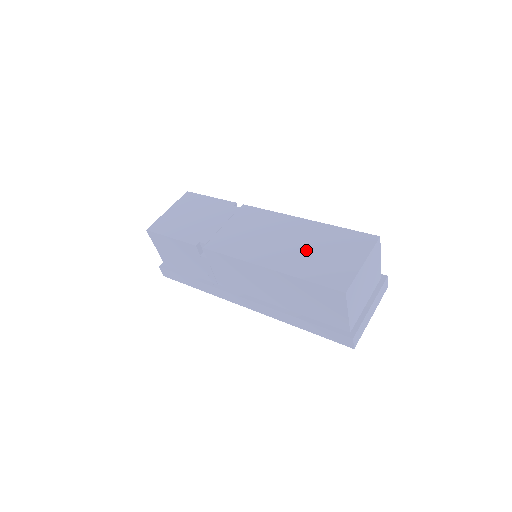
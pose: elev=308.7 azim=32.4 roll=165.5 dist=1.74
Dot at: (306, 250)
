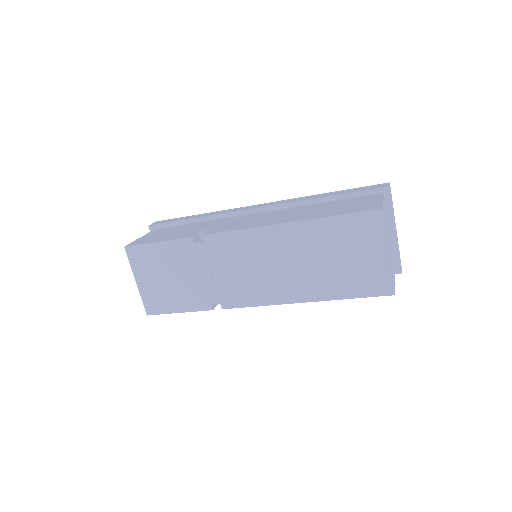
Dot at: (321, 265)
